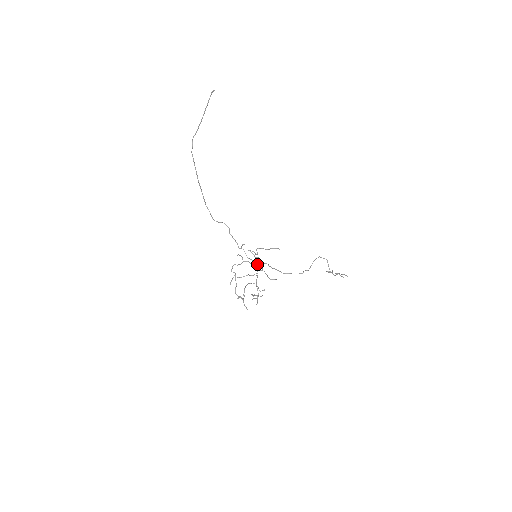
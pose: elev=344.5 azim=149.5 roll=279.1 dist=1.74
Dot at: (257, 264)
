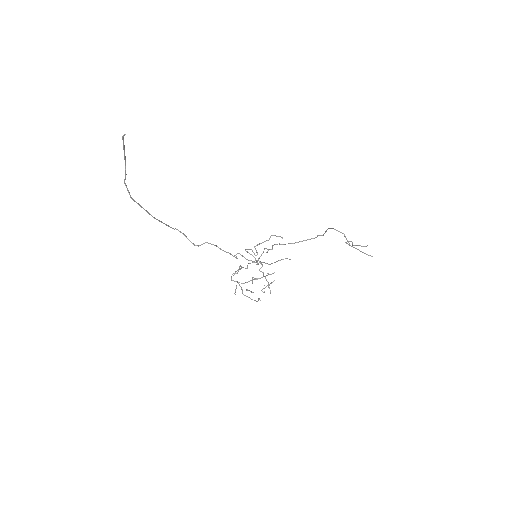
Dot at: (259, 257)
